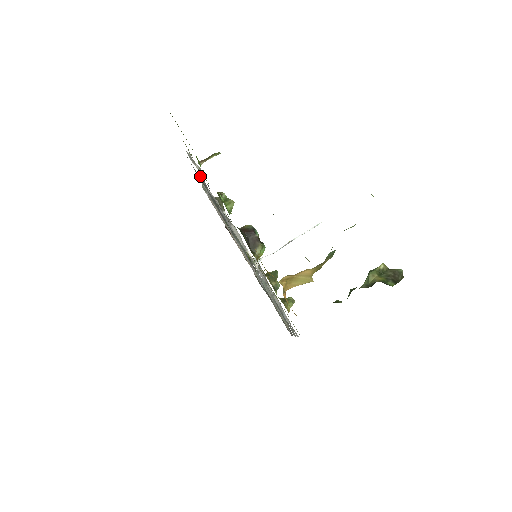
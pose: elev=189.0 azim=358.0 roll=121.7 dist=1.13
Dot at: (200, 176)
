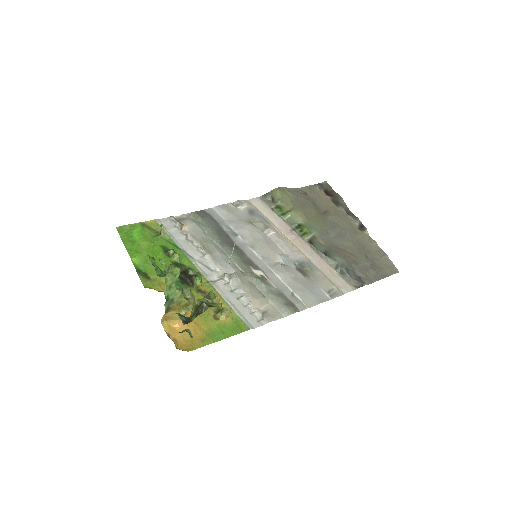
Dot at: (184, 228)
